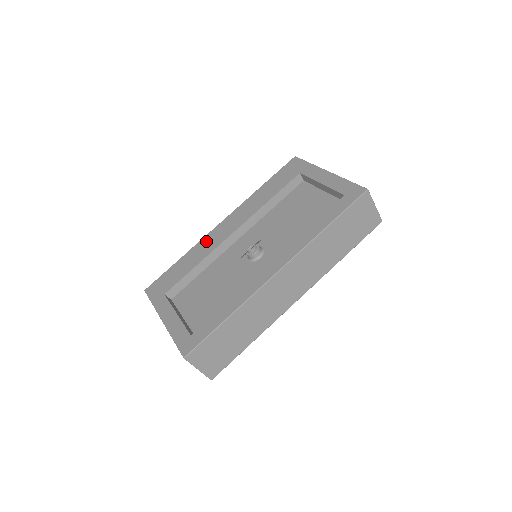
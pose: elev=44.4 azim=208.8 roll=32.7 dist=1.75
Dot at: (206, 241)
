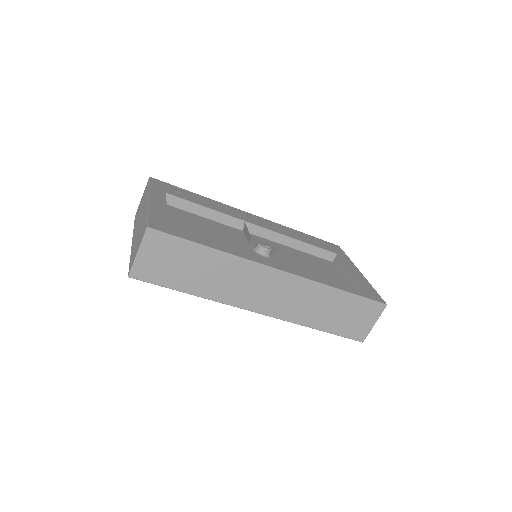
Dot at: (231, 208)
